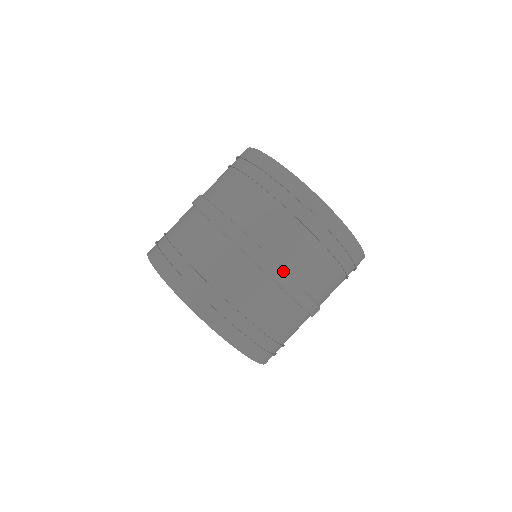
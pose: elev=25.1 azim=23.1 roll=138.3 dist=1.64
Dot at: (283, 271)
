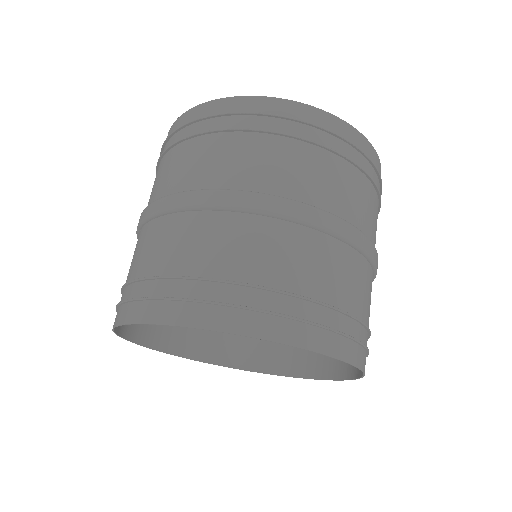
Dot at: (181, 193)
